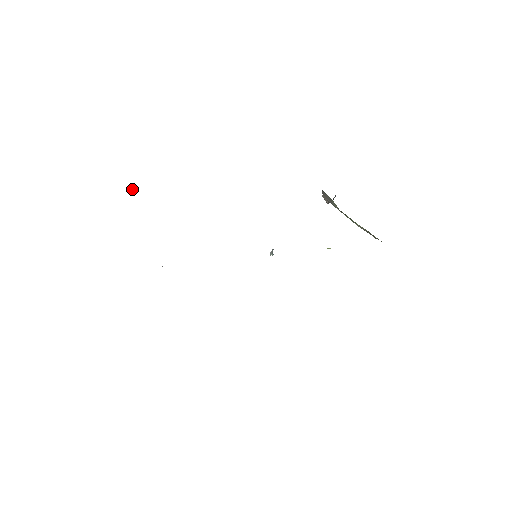
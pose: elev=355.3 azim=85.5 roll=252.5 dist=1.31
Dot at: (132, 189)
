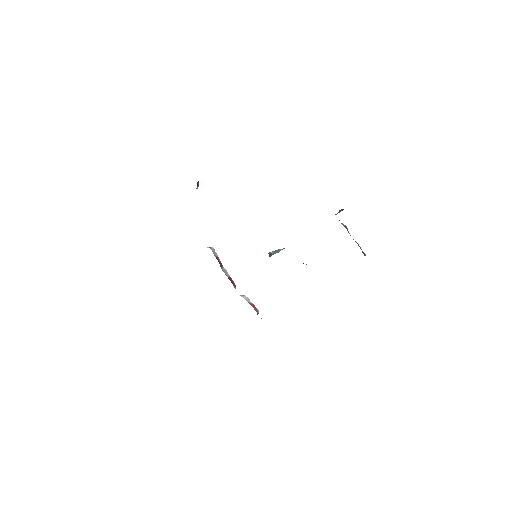
Dot at: occluded
